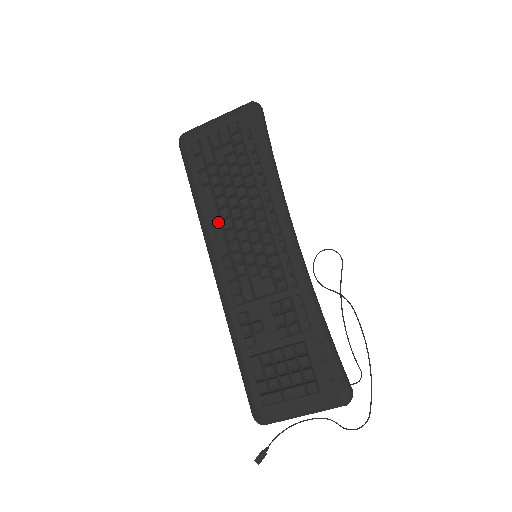
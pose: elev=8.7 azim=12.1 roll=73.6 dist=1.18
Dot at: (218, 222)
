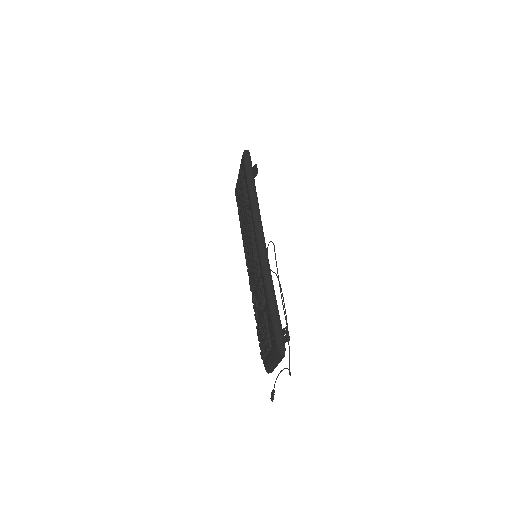
Dot at: (243, 238)
